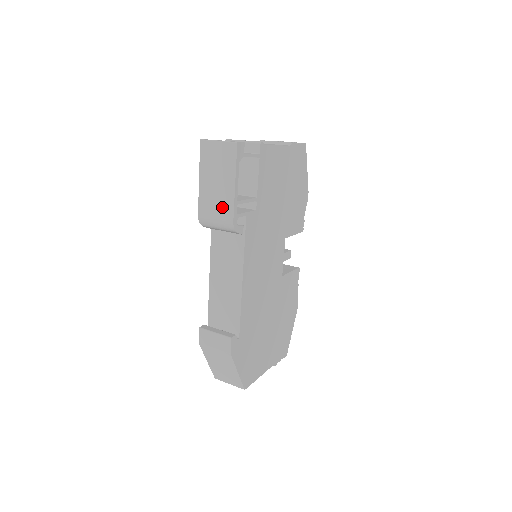
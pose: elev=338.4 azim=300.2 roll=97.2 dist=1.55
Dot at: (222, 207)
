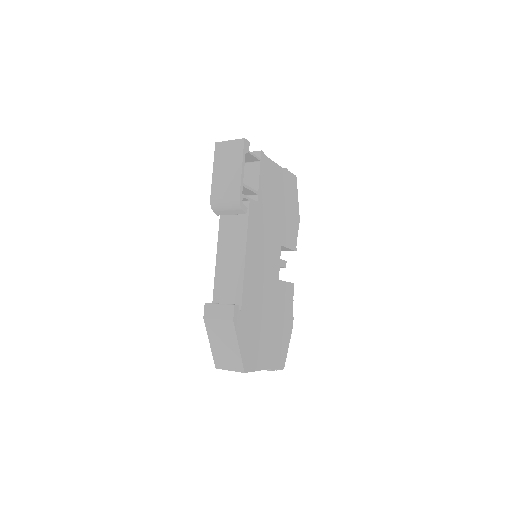
Dot at: (231, 188)
